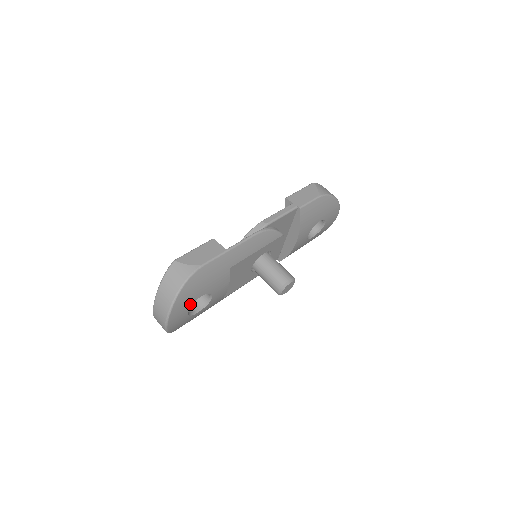
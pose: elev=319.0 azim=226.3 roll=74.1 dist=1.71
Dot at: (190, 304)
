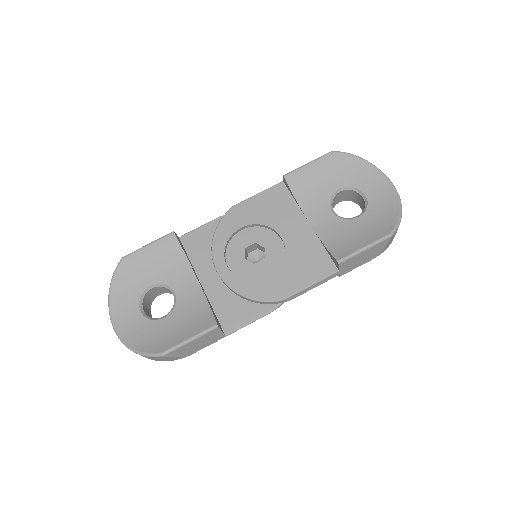
Dot at: occluded
